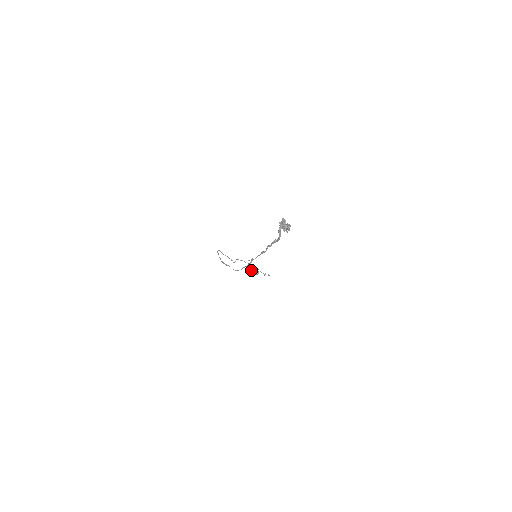
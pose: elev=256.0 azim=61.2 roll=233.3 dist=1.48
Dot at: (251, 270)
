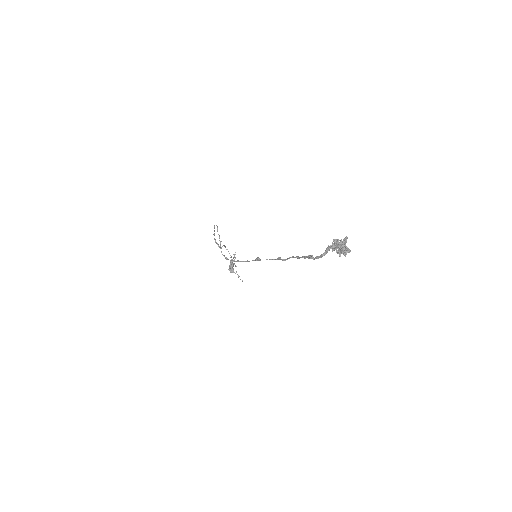
Dot at: (230, 265)
